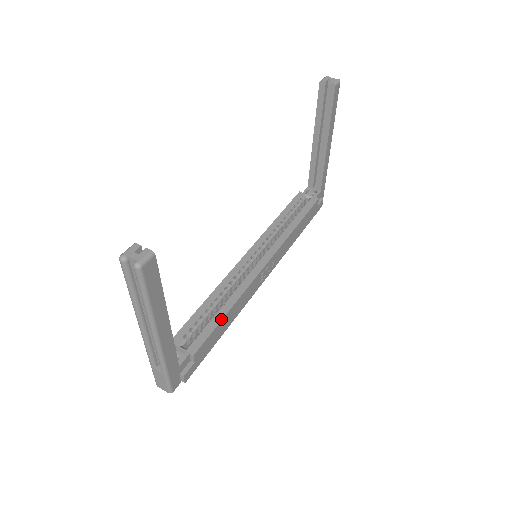
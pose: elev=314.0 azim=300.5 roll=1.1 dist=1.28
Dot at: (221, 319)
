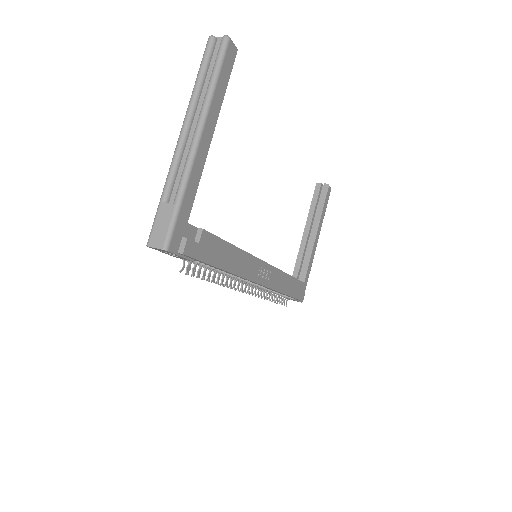
Dot at: occluded
